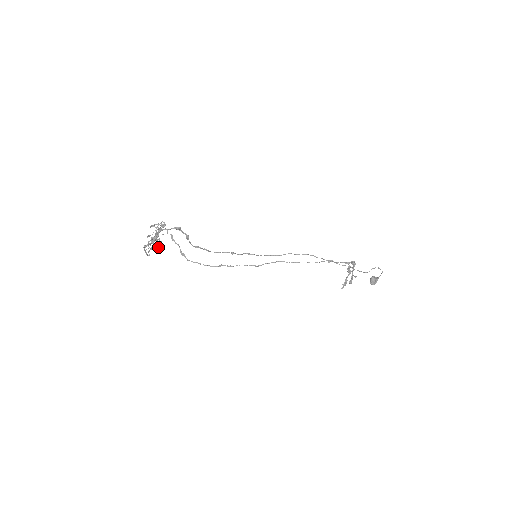
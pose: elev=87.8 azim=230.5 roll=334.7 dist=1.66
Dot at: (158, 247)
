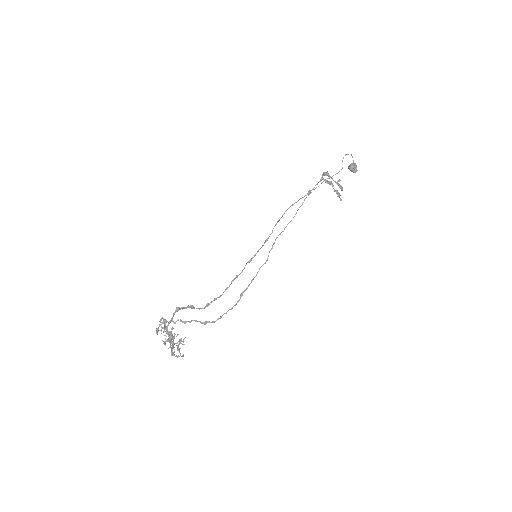
Dot at: (181, 341)
